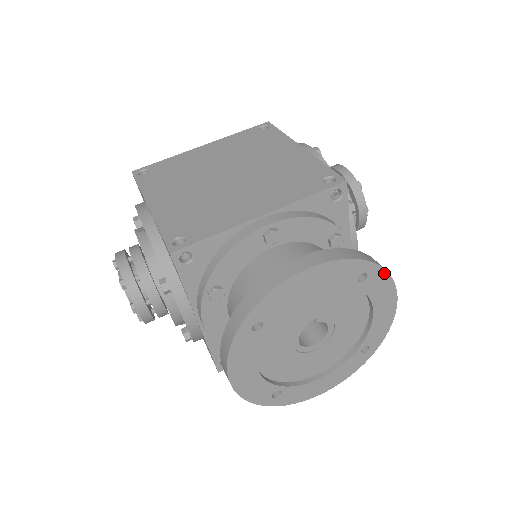
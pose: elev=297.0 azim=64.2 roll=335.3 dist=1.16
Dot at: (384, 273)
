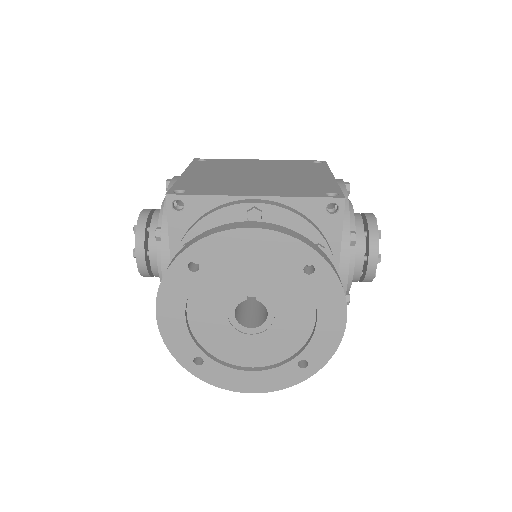
Dot at: (334, 277)
